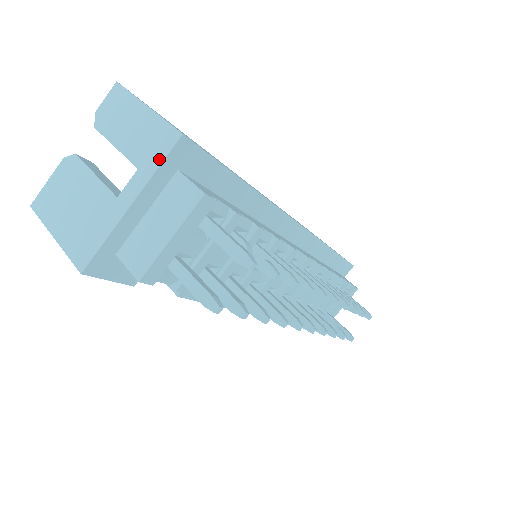
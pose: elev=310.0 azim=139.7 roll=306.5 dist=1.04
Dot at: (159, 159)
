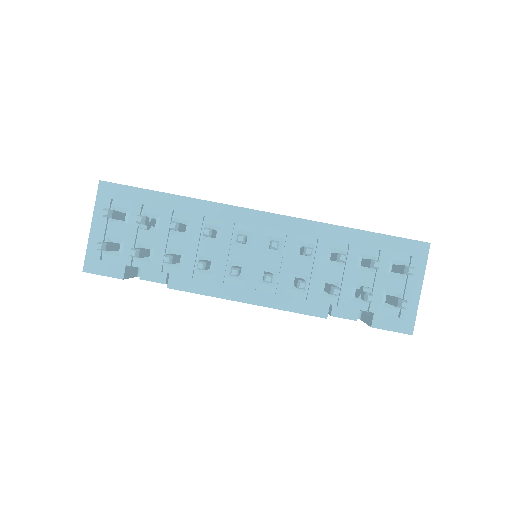
Dot at: (97, 198)
